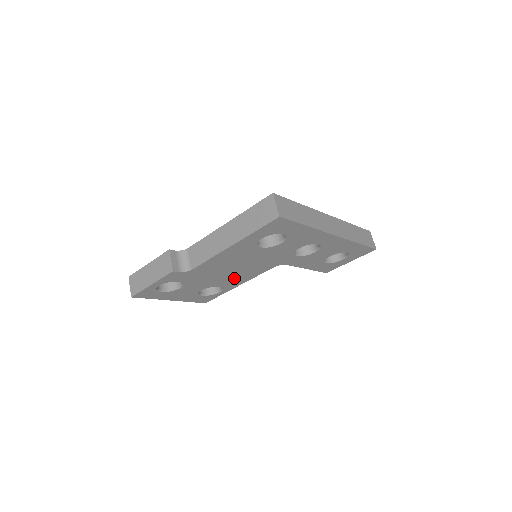
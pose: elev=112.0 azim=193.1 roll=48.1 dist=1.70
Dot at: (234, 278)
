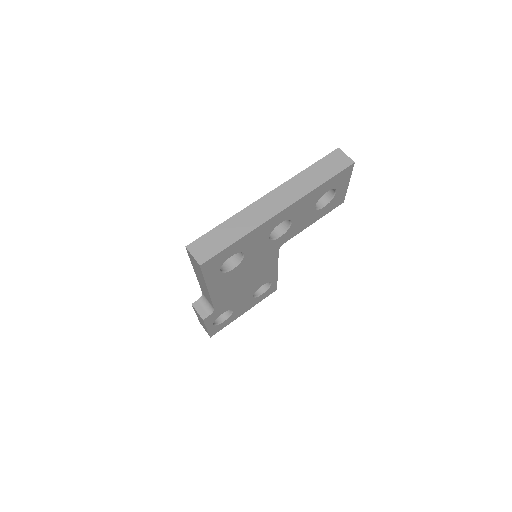
Dot at: (261, 277)
